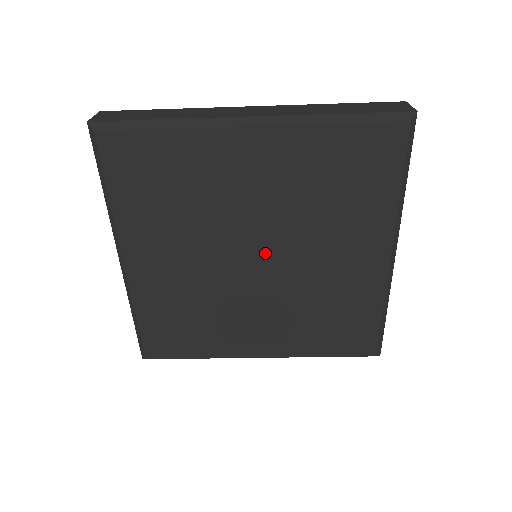
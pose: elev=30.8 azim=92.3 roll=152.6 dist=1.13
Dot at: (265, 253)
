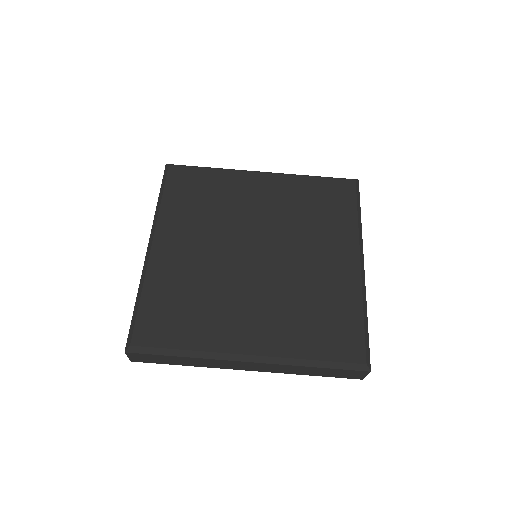
Dot at: (264, 248)
